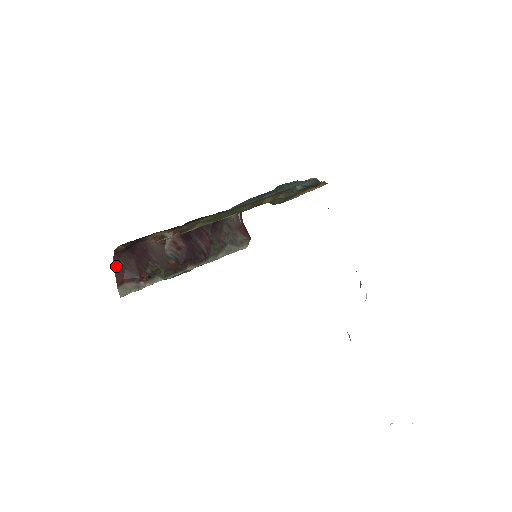
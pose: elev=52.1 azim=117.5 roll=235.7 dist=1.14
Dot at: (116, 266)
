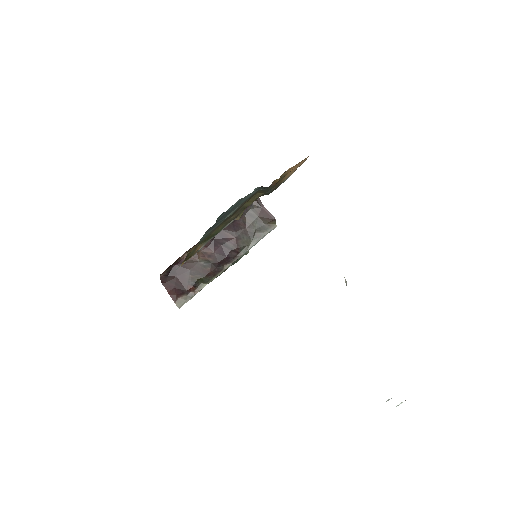
Dot at: (167, 288)
